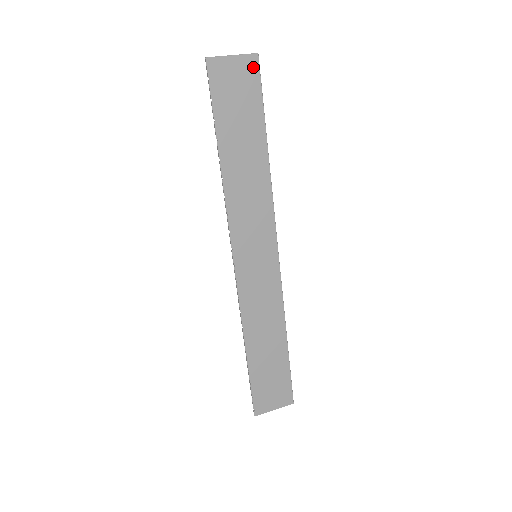
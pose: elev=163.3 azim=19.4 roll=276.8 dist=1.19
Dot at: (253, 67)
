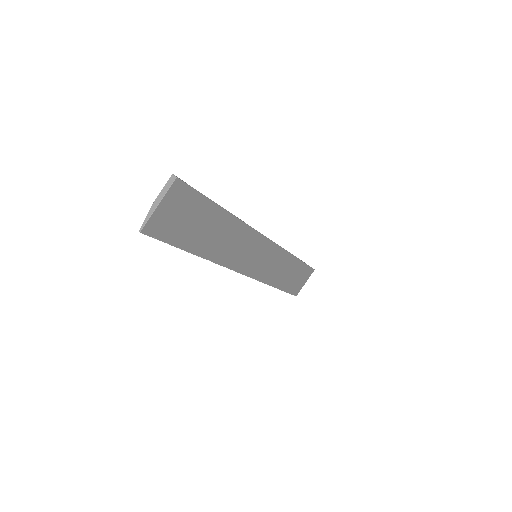
Dot at: (180, 189)
